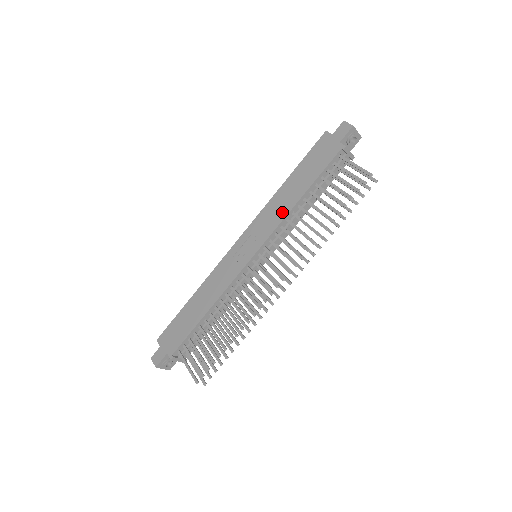
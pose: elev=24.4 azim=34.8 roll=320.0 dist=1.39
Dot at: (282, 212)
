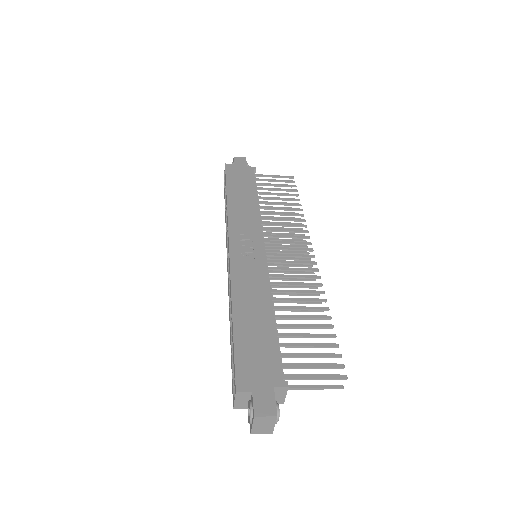
Dot at: (252, 212)
